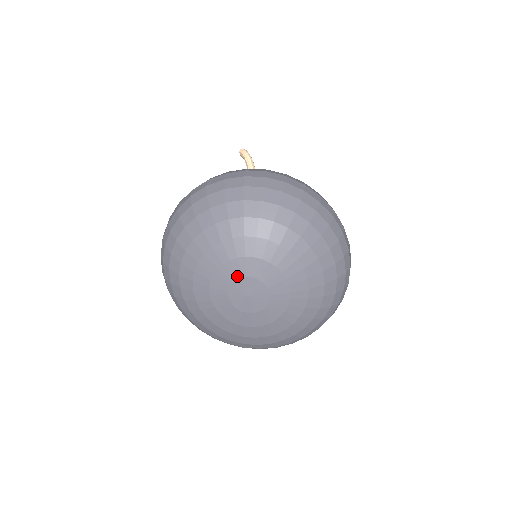
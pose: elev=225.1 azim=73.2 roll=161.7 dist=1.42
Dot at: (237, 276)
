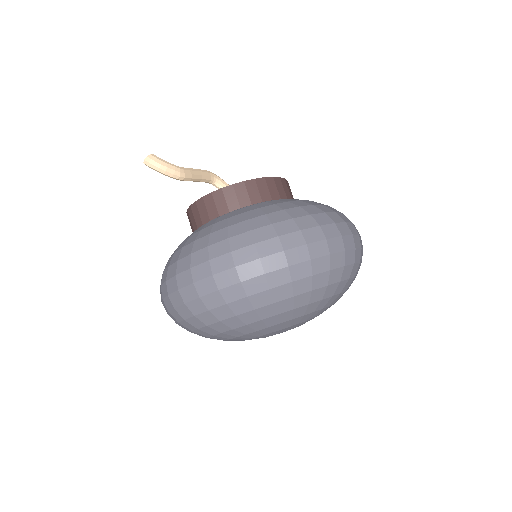
Dot at: occluded
